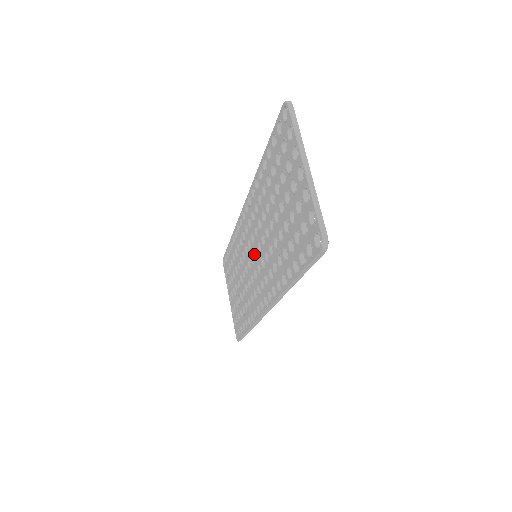
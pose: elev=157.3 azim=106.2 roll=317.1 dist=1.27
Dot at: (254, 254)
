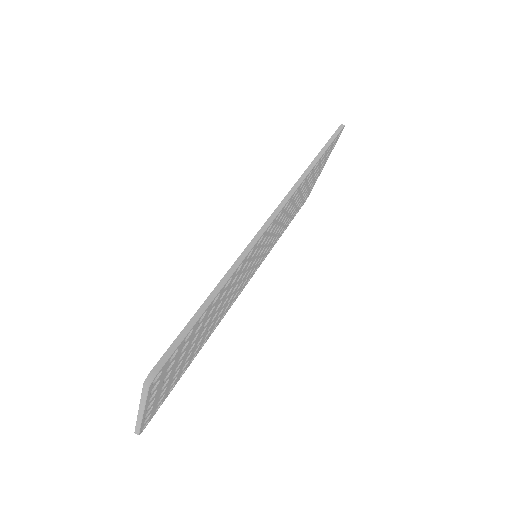
Dot at: occluded
